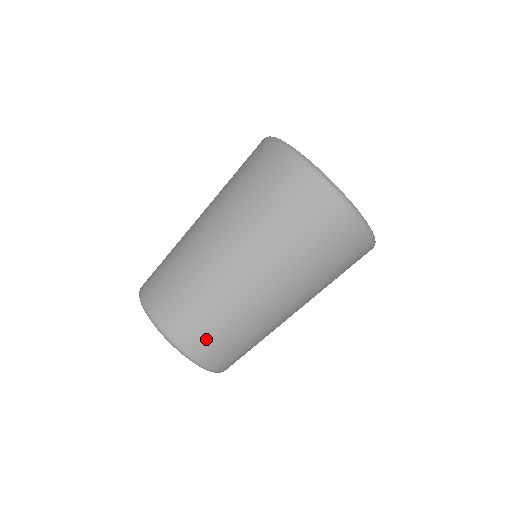
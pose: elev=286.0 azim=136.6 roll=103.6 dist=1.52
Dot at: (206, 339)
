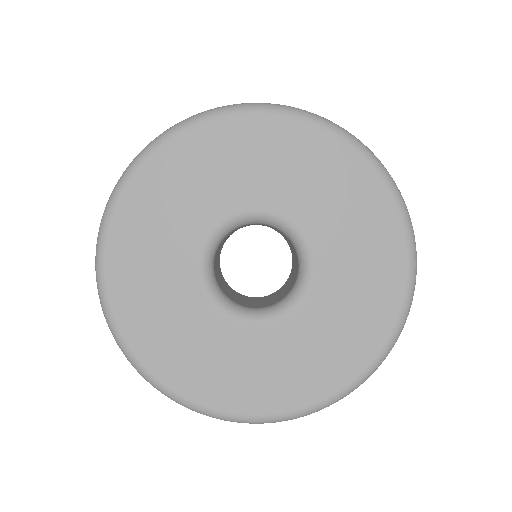
Dot at: occluded
